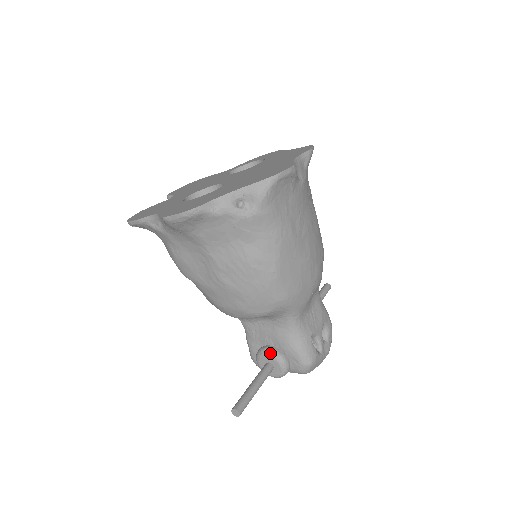
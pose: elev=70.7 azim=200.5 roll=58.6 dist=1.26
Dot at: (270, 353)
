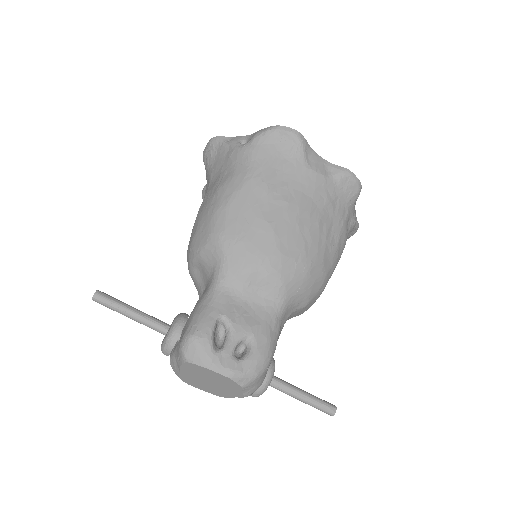
Dot at: (179, 314)
